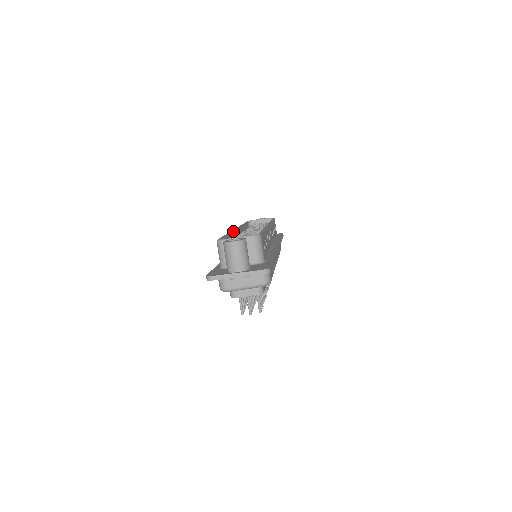
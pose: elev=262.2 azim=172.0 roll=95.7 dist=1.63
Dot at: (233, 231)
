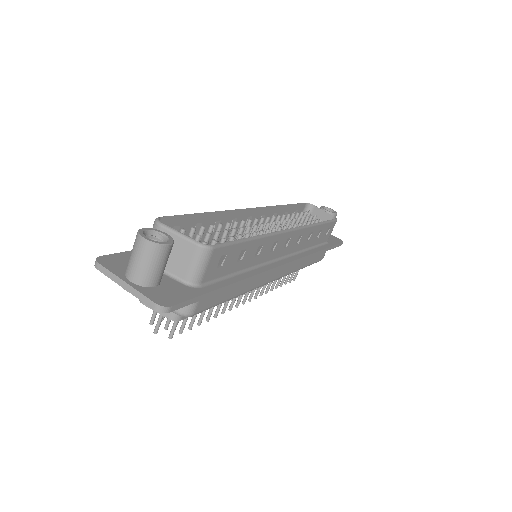
Dot at: (238, 210)
